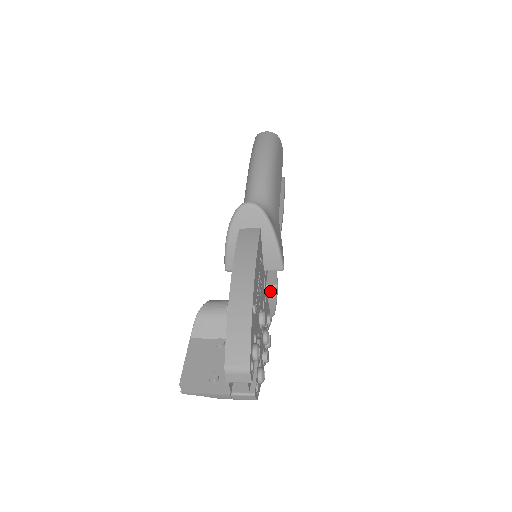
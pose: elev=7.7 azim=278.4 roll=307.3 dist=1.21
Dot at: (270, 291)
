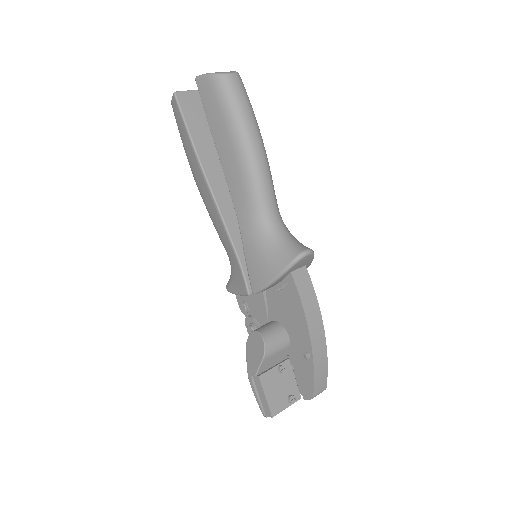
Dot at: occluded
